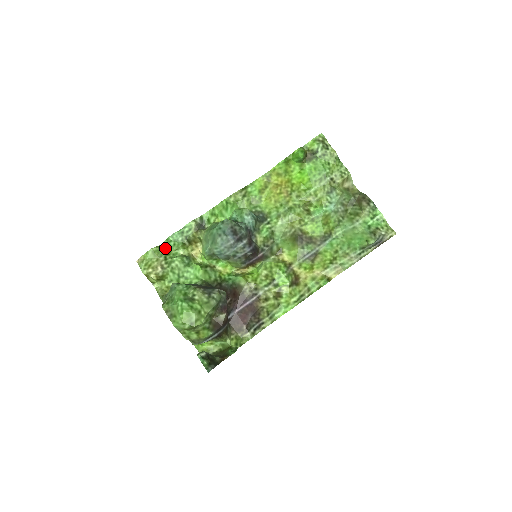
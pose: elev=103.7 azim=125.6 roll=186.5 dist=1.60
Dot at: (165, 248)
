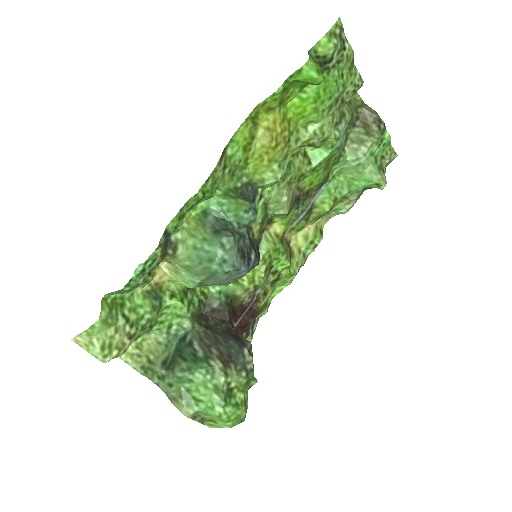
Dot at: (112, 297)
